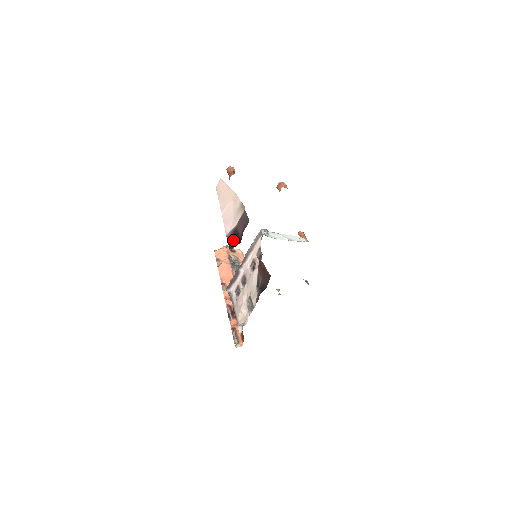
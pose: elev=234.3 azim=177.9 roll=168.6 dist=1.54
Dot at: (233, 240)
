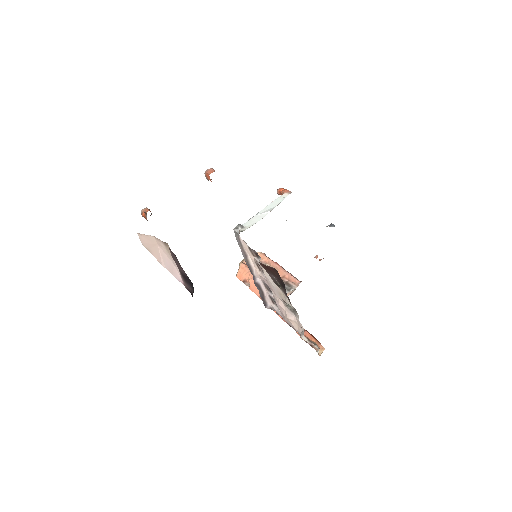
Dot at: (189, 285)
